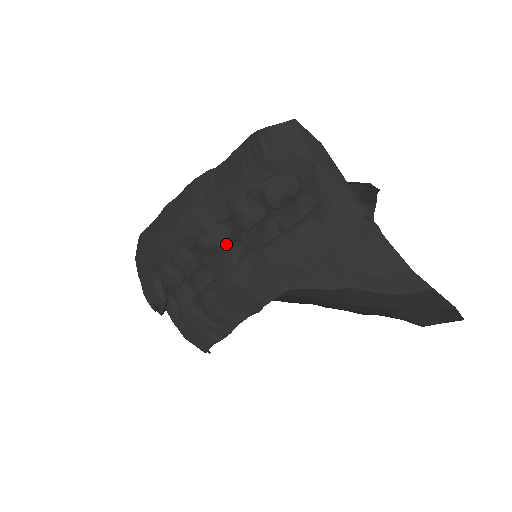
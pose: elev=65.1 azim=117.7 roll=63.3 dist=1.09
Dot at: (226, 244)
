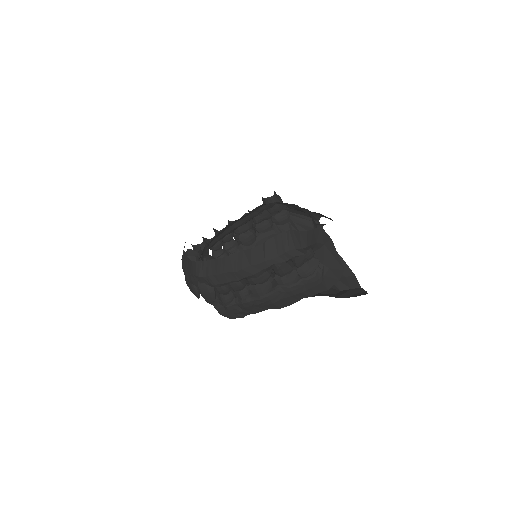
Dot at: (266, 282)
